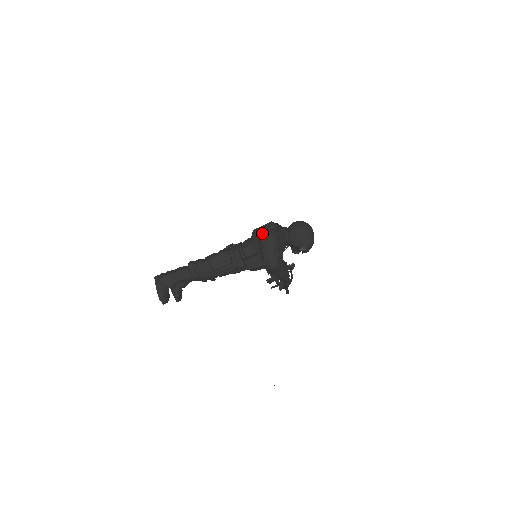
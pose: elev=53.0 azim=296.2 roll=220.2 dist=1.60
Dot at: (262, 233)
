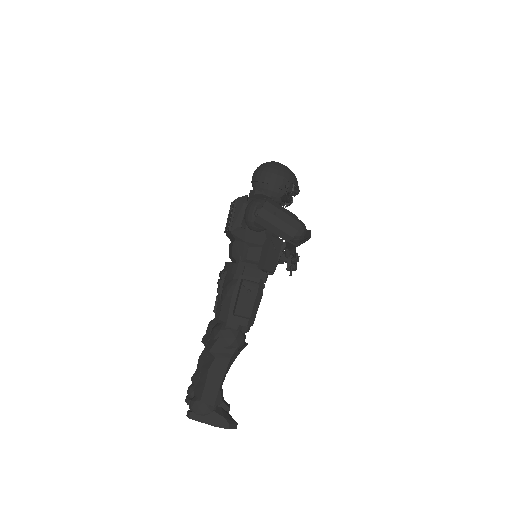
Dot at: (249, 216)
